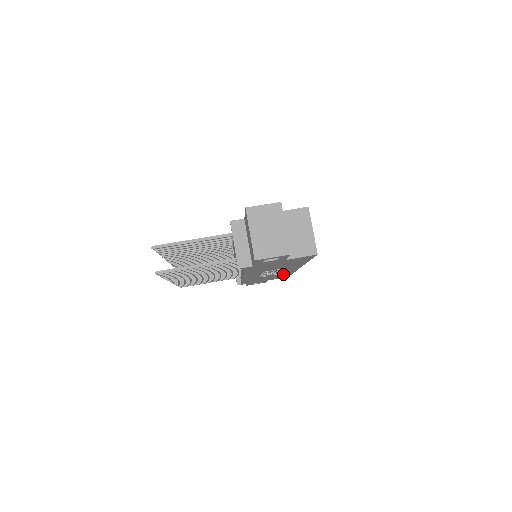
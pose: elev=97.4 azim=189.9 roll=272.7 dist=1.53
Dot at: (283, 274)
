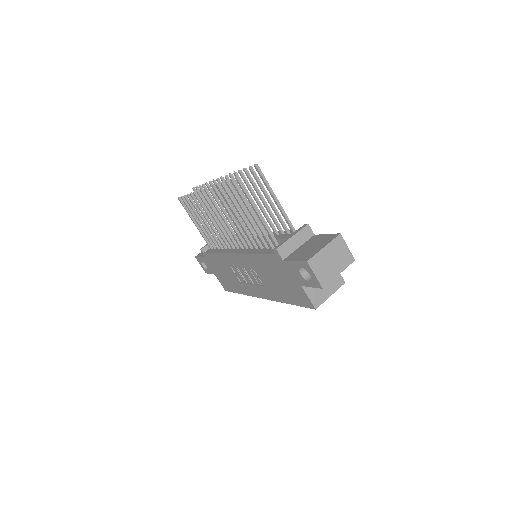
Dot at: (239, 286)
